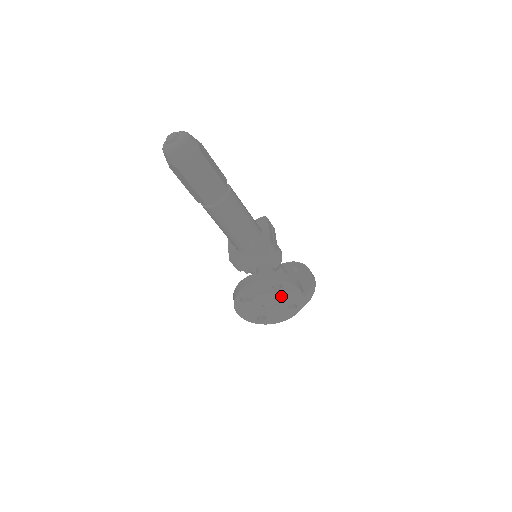
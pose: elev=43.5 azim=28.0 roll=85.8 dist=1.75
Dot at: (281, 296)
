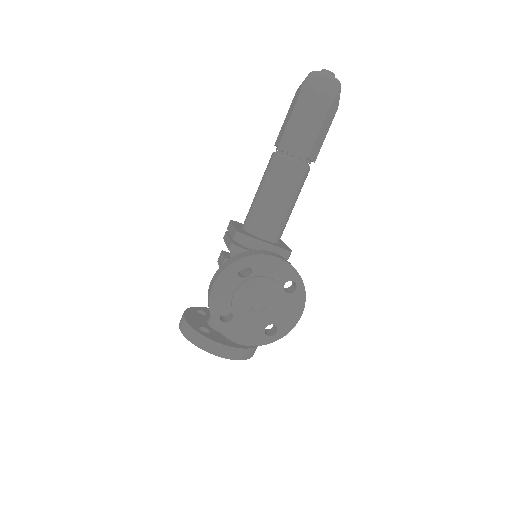
Dot at: (280, 303)
